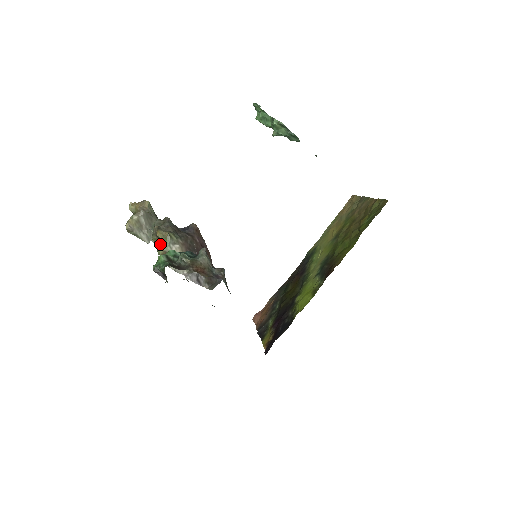
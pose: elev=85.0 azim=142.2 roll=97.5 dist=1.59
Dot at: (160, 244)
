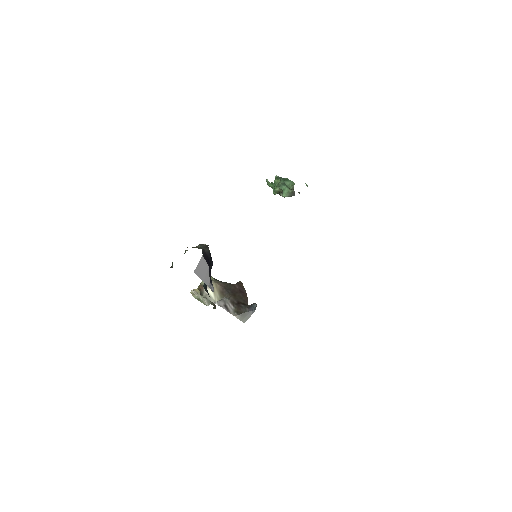
Dot at: occluded
